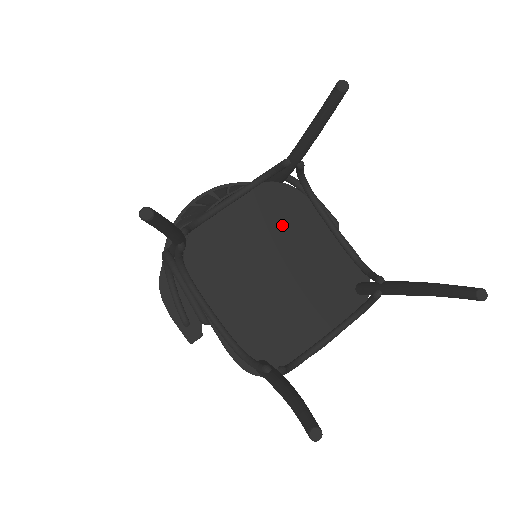
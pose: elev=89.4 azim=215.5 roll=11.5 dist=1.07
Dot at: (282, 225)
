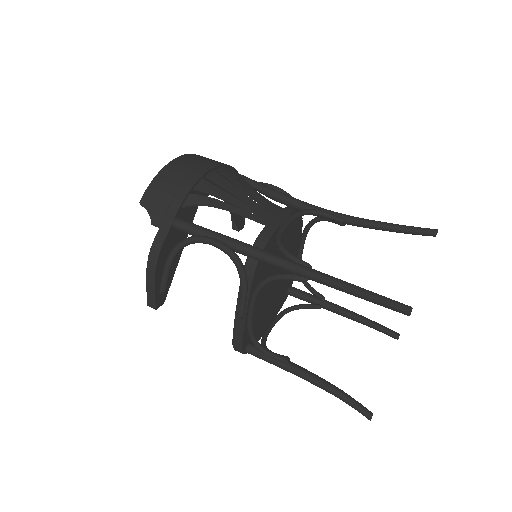
Dot at: (290, 244)
